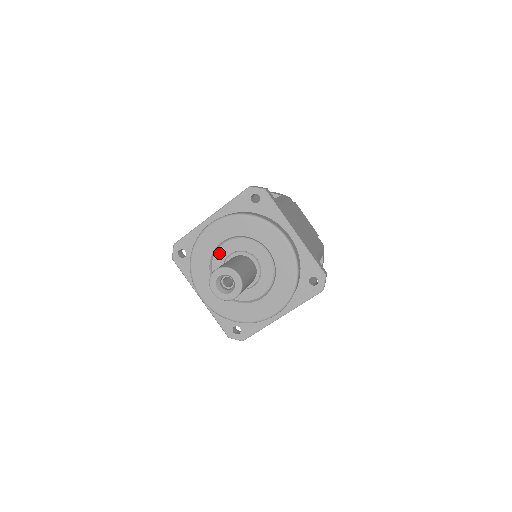
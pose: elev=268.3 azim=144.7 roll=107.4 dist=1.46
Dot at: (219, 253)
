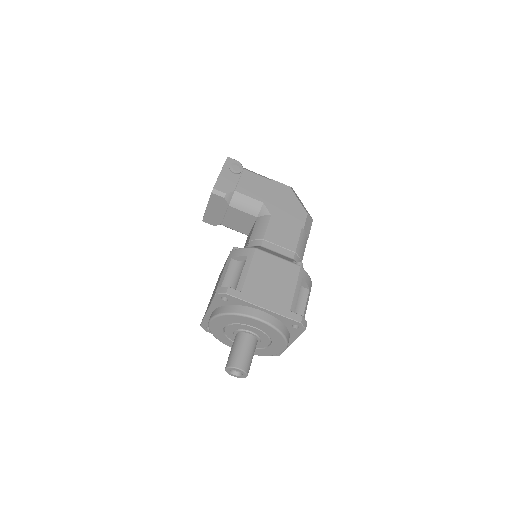
Dot at: (246, 326)
